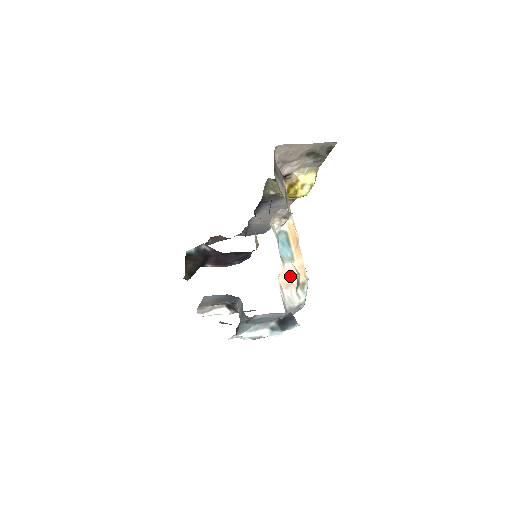
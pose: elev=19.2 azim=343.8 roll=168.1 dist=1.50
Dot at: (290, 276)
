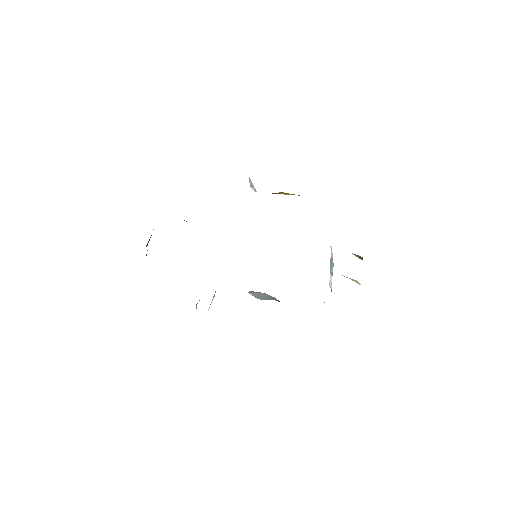
Dot at: occluded
